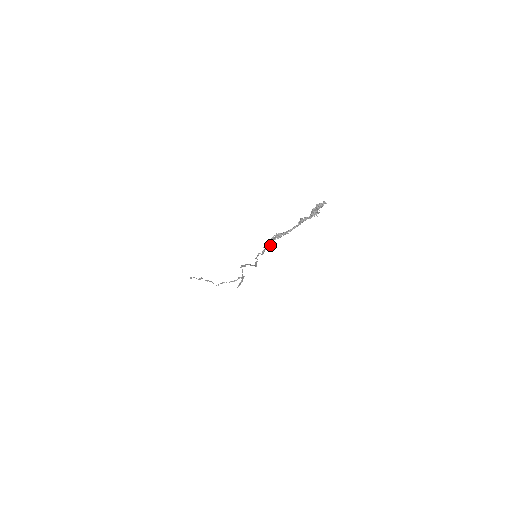
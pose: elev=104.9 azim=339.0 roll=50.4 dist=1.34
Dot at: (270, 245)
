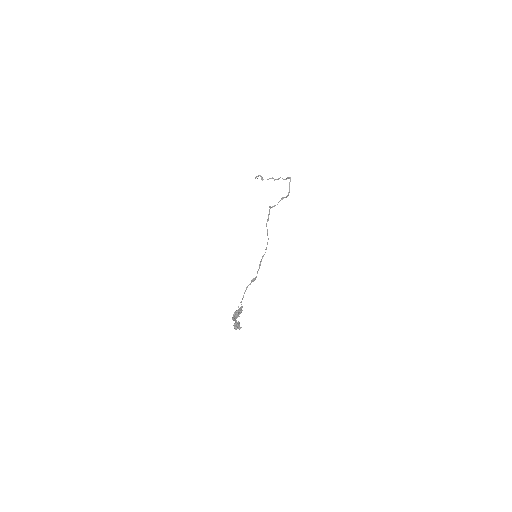
Dot at: (236, 318)
